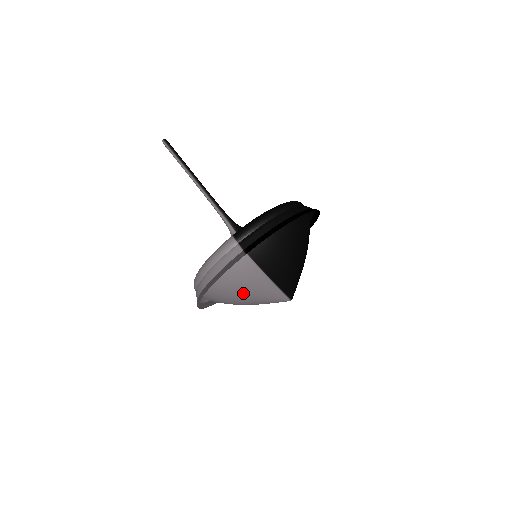
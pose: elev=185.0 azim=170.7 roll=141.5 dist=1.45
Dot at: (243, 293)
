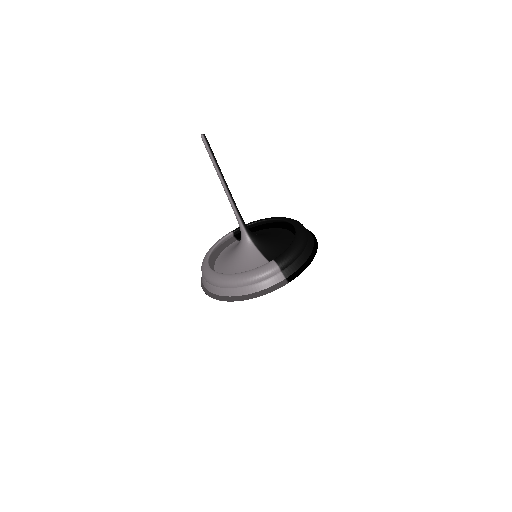
Dot at: occluded
